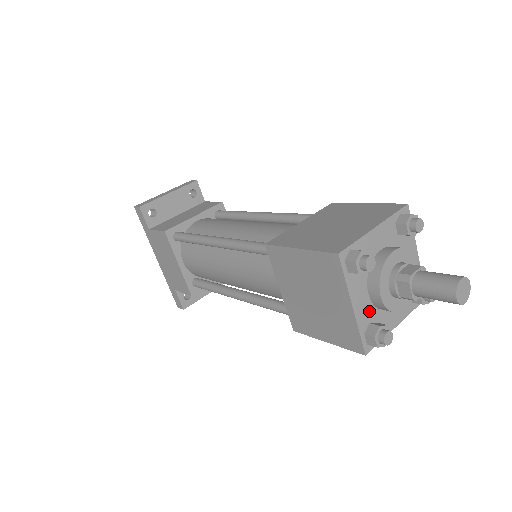
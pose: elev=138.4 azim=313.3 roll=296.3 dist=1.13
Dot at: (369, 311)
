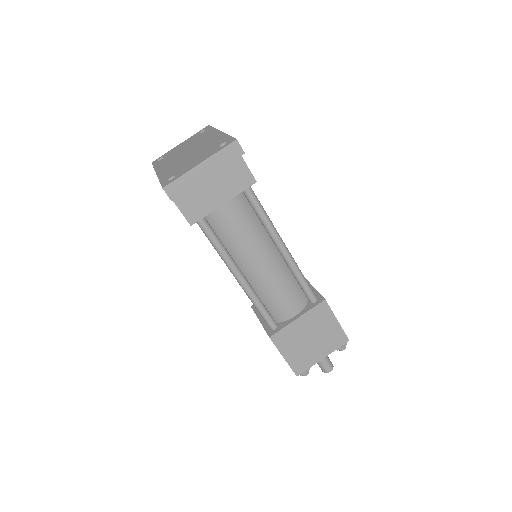
Dot at: occluded
